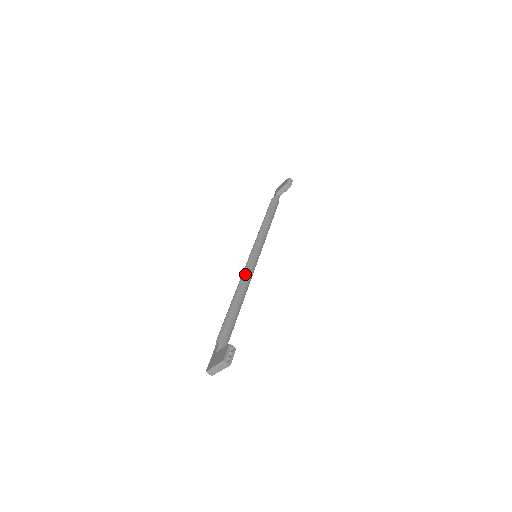
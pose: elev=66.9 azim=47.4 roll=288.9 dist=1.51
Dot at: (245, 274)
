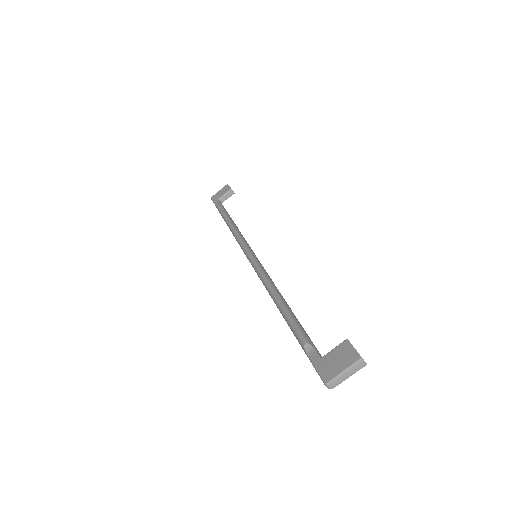
Dot at: (265, 273)
